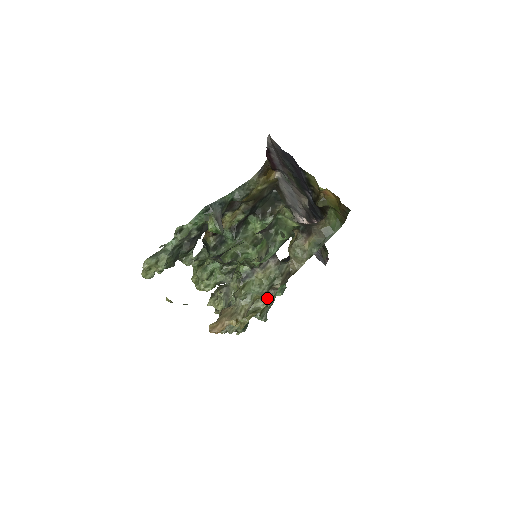
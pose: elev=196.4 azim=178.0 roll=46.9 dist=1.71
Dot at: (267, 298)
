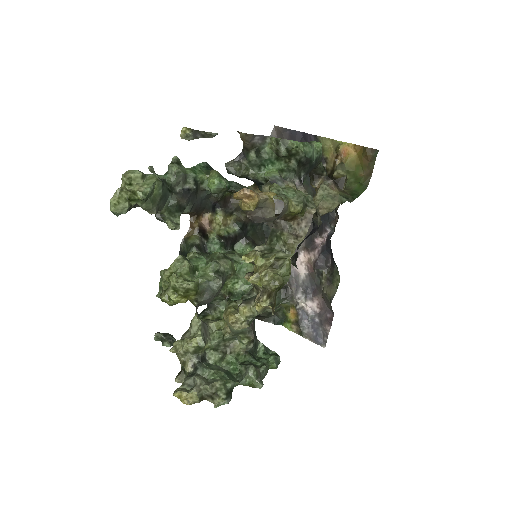
Dot at: (295, 239)
